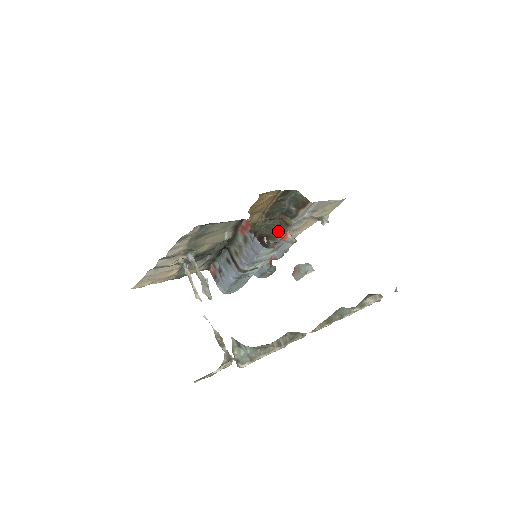
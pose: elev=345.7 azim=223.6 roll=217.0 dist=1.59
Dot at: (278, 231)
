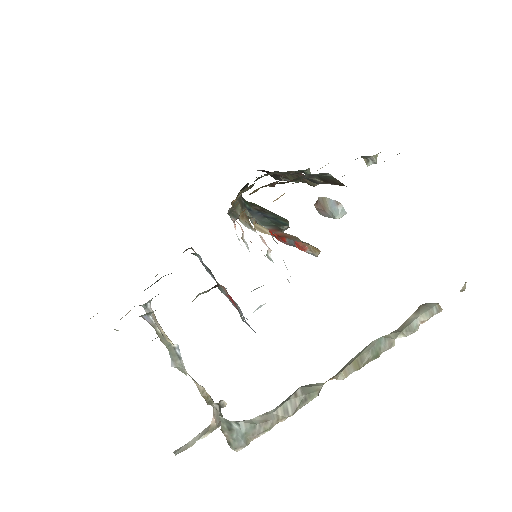
Dot at: occluded
